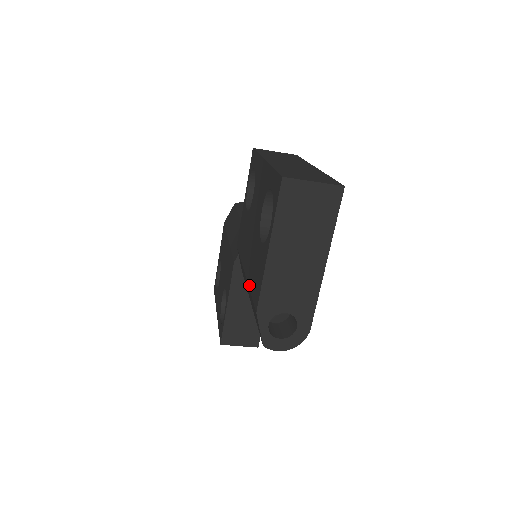
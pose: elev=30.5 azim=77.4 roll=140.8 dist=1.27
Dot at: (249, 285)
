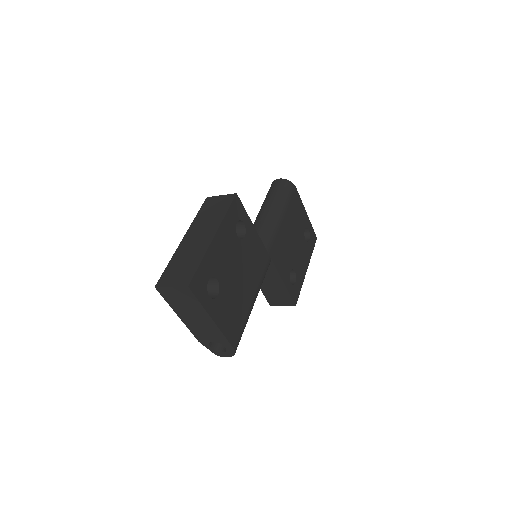
Dot at: occluded
